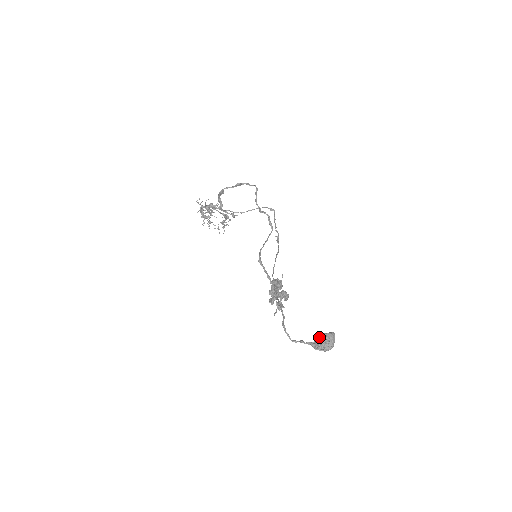
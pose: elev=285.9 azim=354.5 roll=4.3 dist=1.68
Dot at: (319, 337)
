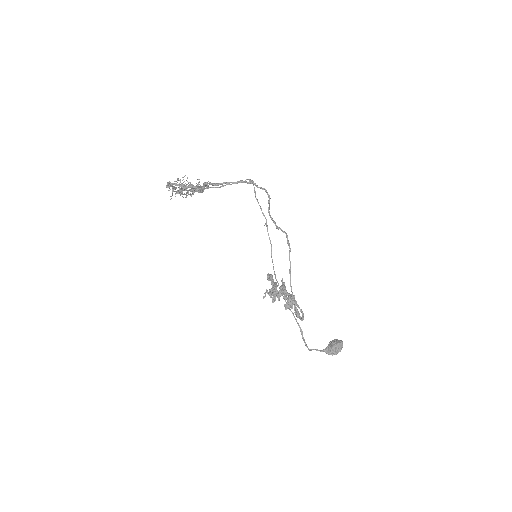
Dot at: (333, 347)
